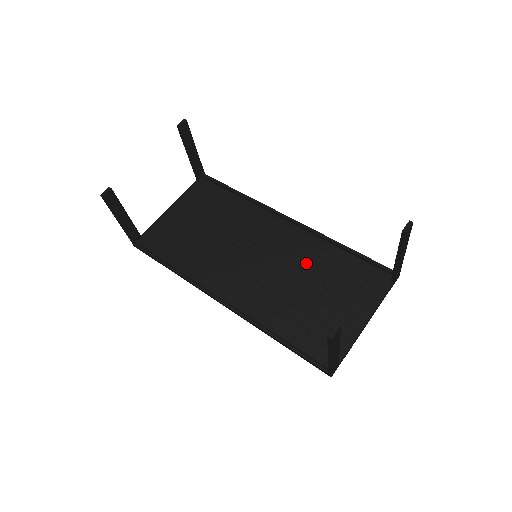
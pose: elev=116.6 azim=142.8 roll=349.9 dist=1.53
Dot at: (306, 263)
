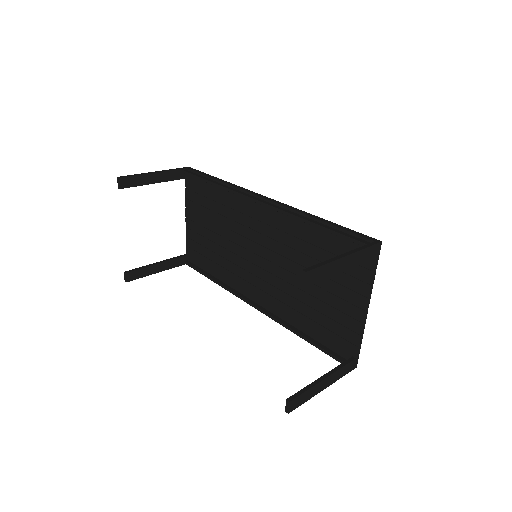
Dot at: (294, 251)
